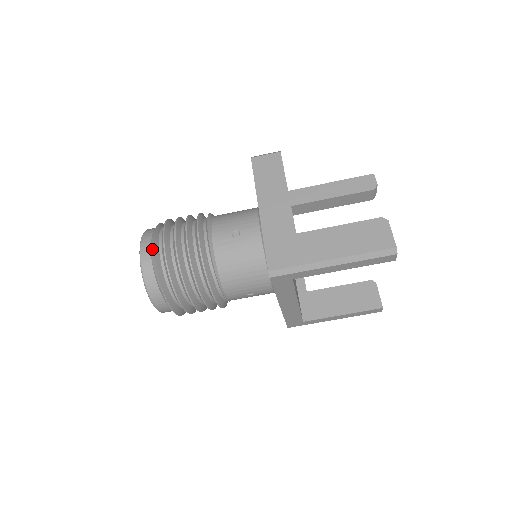
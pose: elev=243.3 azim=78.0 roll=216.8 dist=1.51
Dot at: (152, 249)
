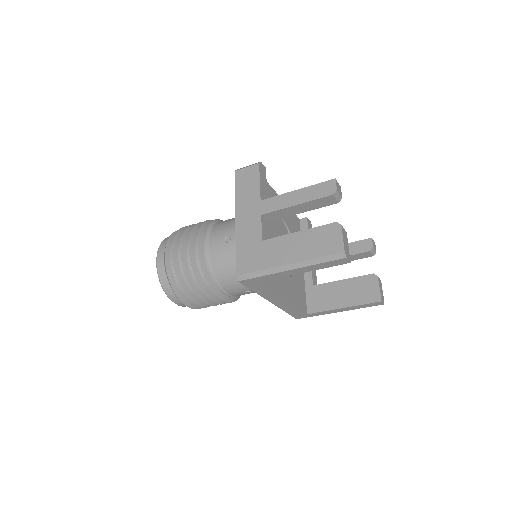
Dot at: (164, 255)
